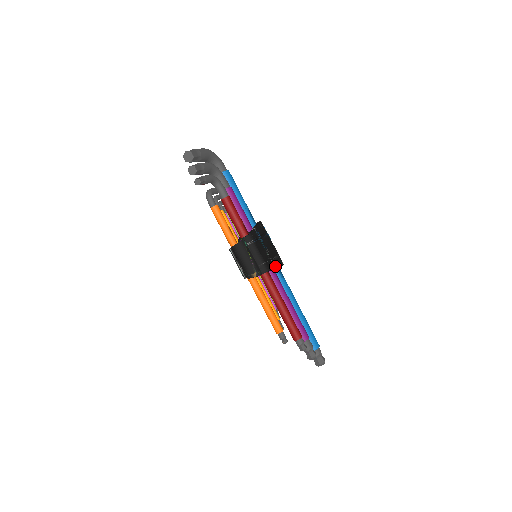
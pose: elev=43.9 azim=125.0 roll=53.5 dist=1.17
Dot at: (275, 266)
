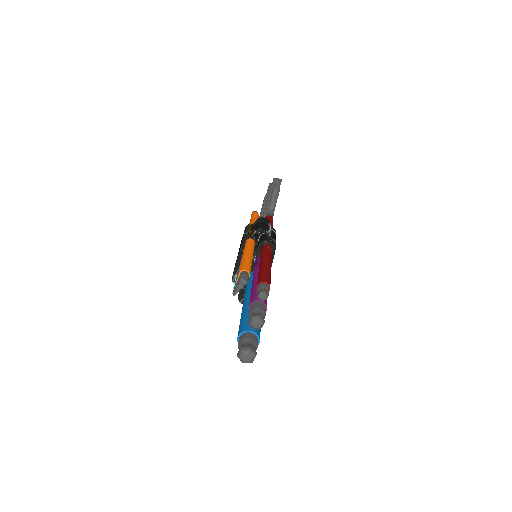
Dot at: occluded
